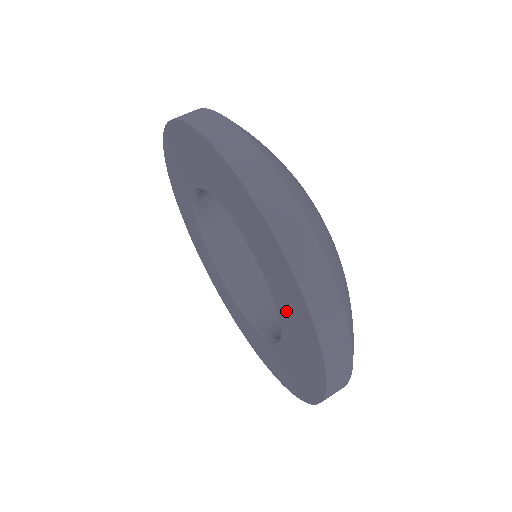
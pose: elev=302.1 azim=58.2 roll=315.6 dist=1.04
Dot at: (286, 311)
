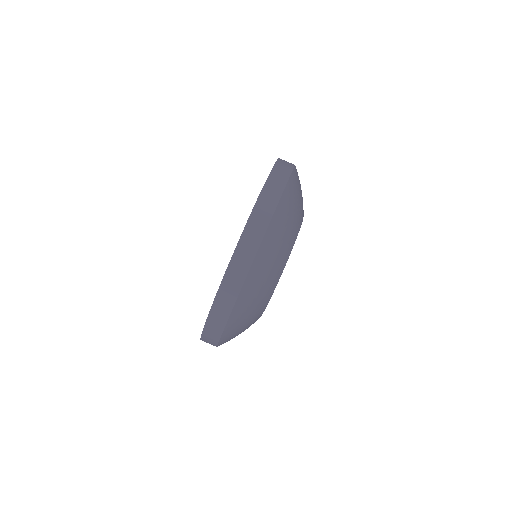
Dot at: occluded
